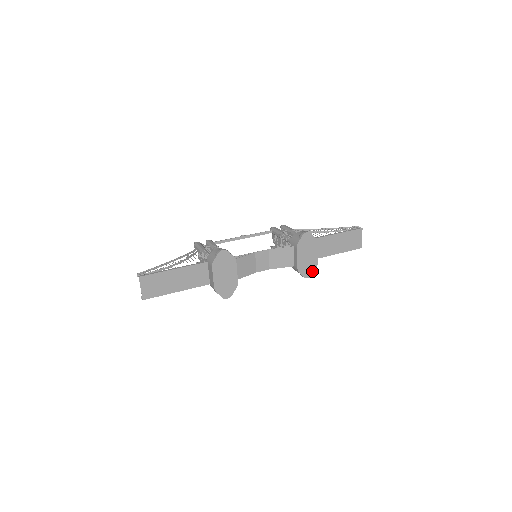
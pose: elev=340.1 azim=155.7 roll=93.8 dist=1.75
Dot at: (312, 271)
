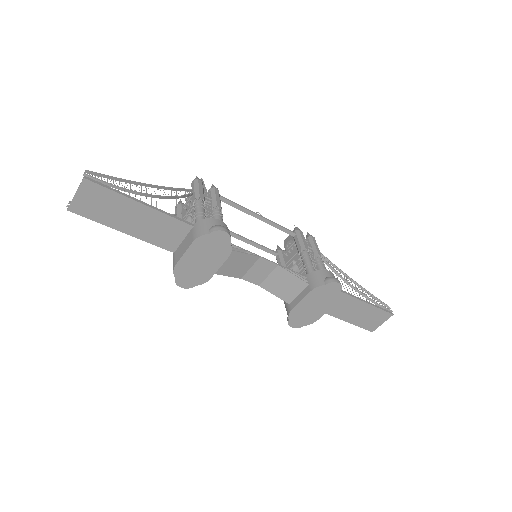
Dot at: (303, 324)
